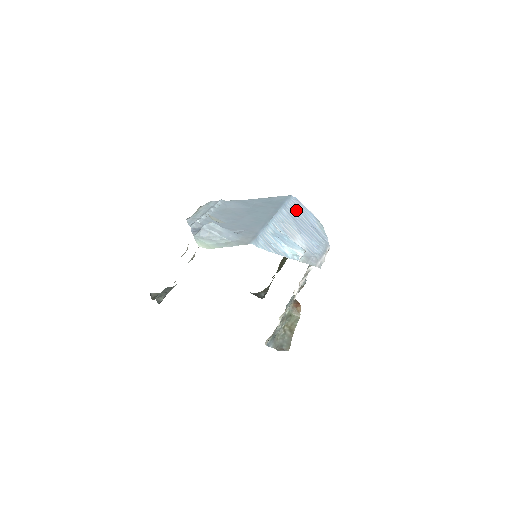
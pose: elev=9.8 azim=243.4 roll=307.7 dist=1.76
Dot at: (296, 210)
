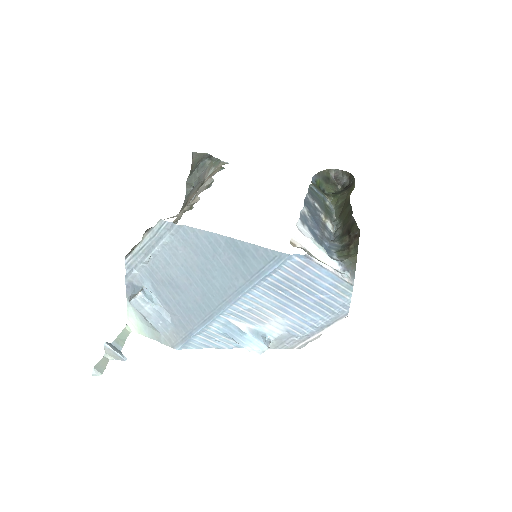
Dot at: (290, 279)
